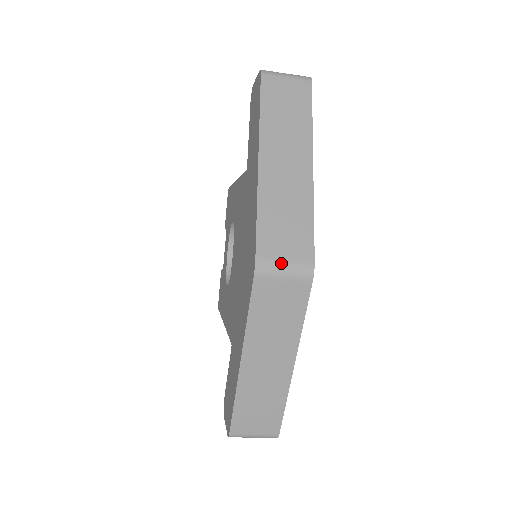
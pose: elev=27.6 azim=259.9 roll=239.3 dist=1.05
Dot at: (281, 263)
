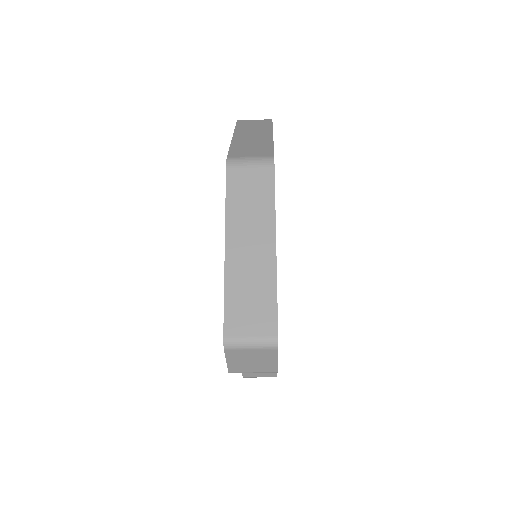
Dot at: (247, 158)
